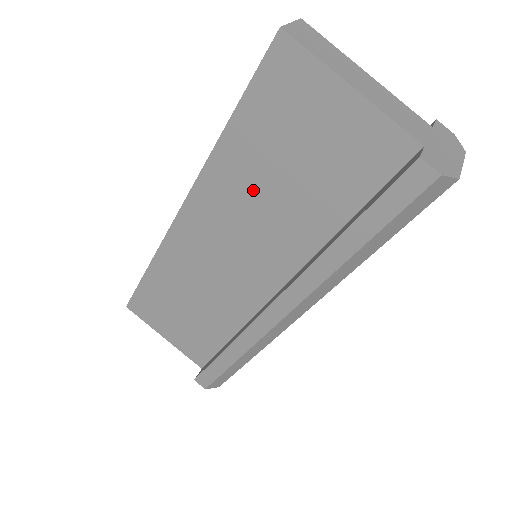
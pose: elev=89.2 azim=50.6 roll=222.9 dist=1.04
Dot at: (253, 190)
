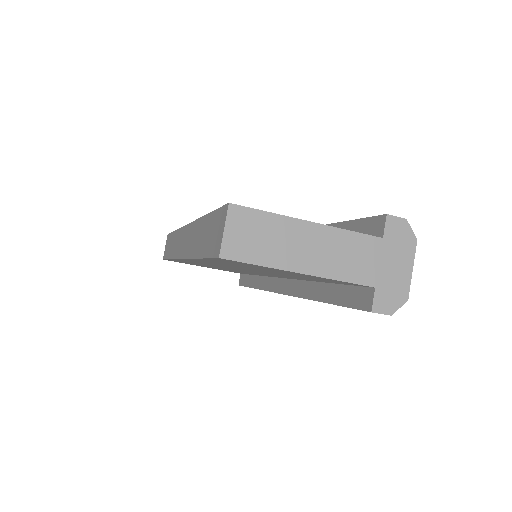
Dot at: occluded
